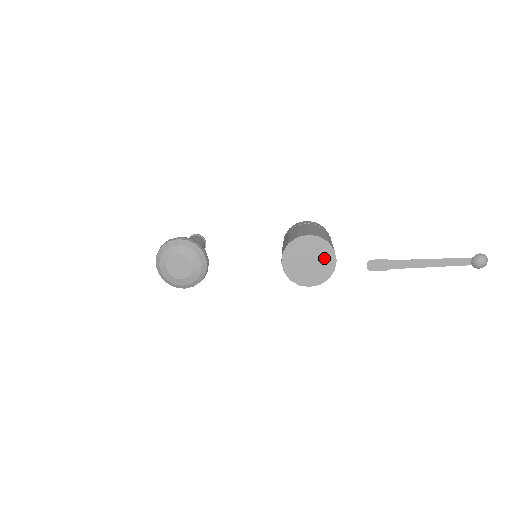
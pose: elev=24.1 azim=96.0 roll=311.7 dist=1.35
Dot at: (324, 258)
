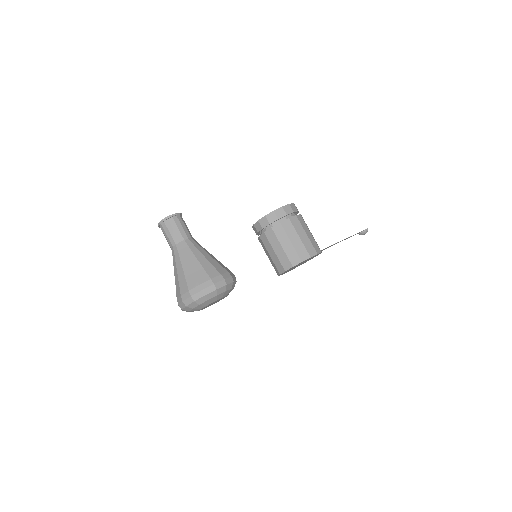
Dot at: occluded
